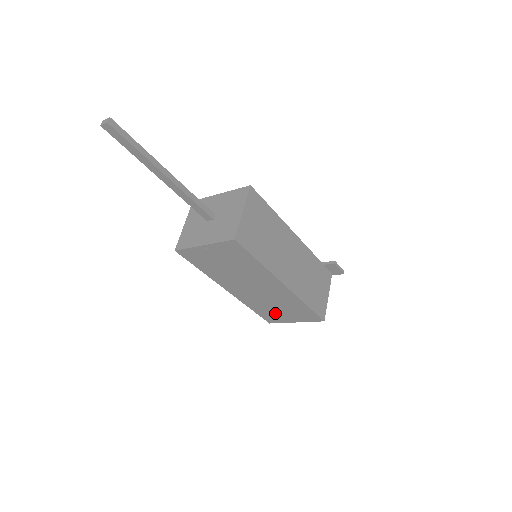
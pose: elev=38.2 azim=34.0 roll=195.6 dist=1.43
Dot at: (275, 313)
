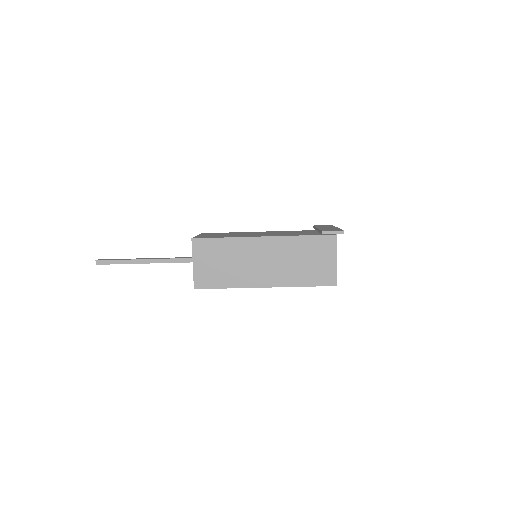
Dot at: occluded
